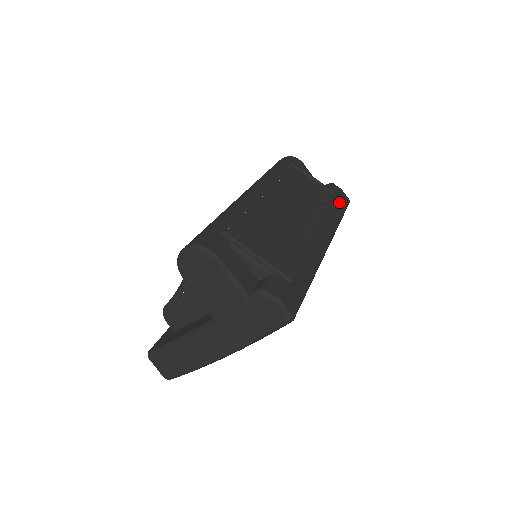
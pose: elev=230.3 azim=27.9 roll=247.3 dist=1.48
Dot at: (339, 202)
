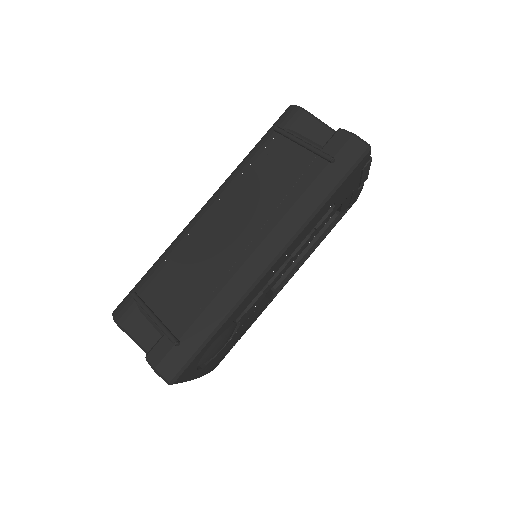
Dot at: (332, 168)
